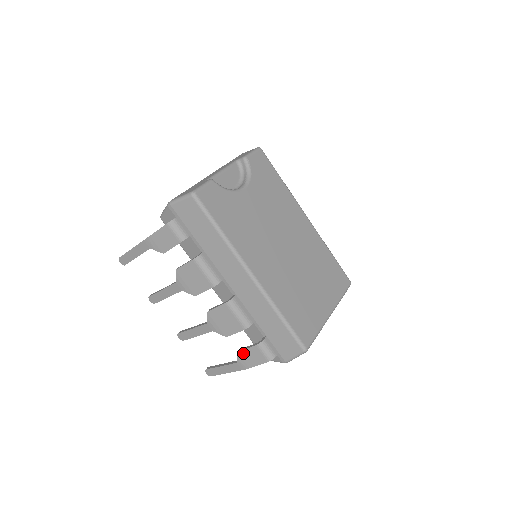
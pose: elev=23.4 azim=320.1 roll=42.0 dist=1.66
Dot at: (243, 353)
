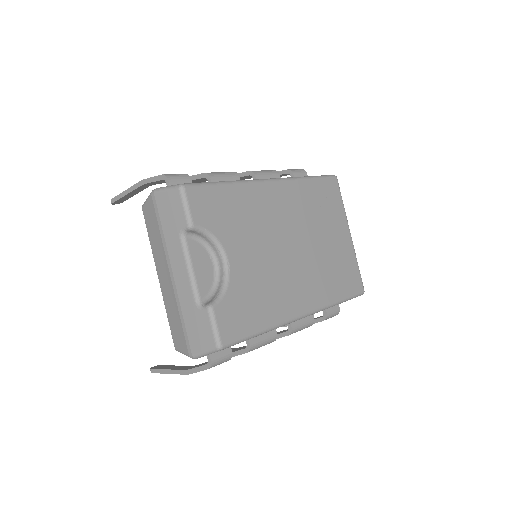
Dot at: occluded
